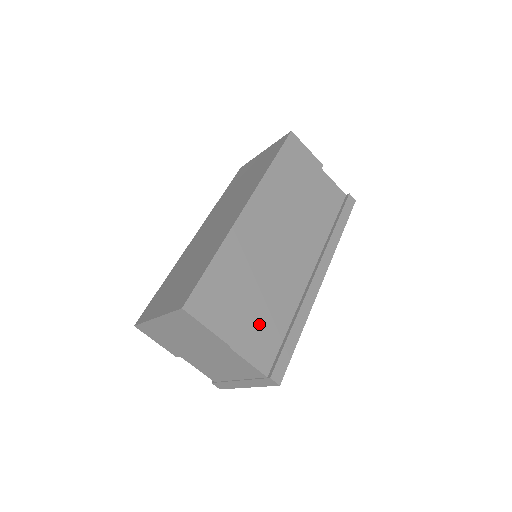
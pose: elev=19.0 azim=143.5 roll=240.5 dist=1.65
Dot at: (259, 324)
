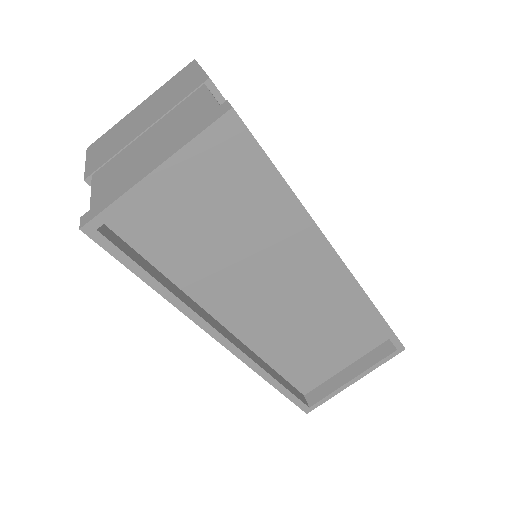
Dot at: occluded
